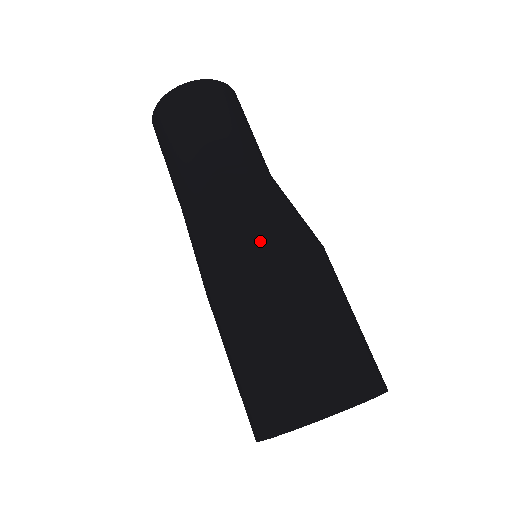
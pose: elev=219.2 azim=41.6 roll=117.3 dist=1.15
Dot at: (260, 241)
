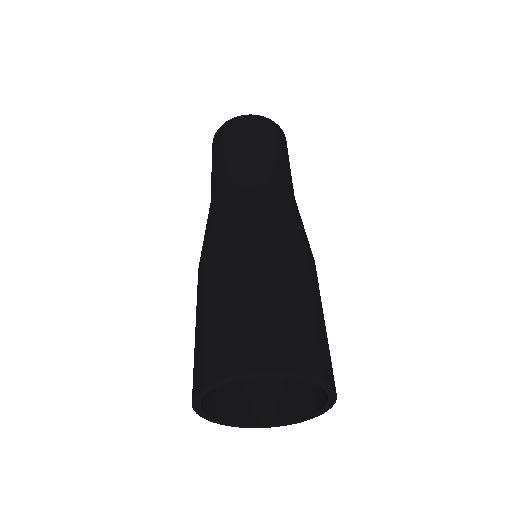
Dot at: (296, 234)
